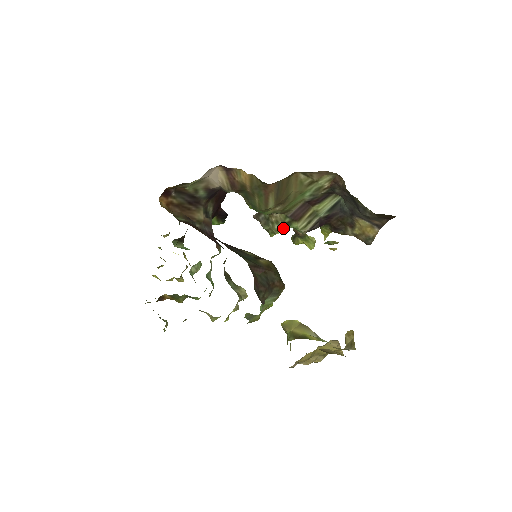
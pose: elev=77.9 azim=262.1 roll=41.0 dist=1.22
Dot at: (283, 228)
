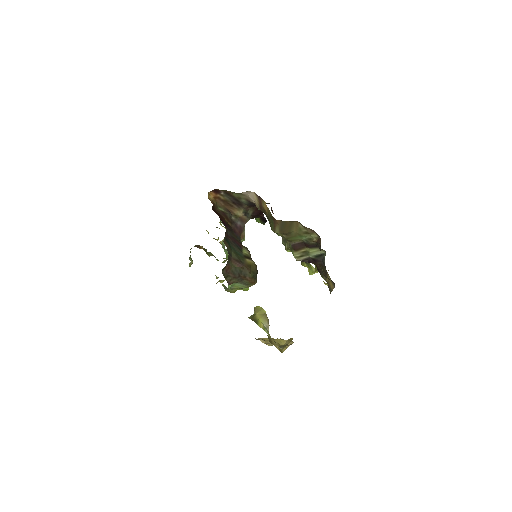
Dot at: occluded
